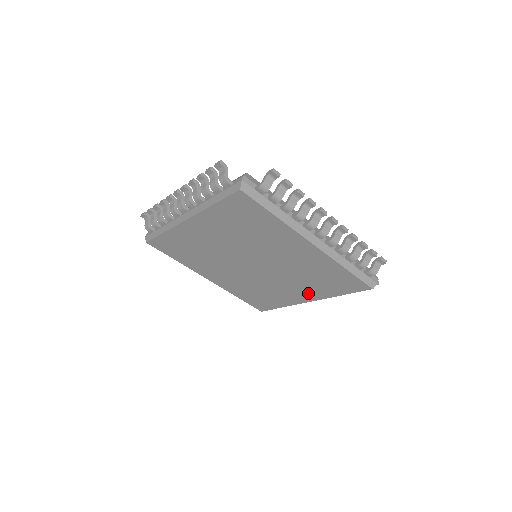
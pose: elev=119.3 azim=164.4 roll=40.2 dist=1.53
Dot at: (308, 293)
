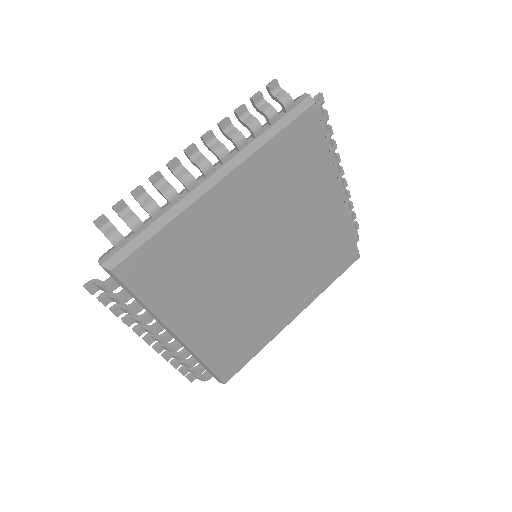
Dot at: (300, 299)
